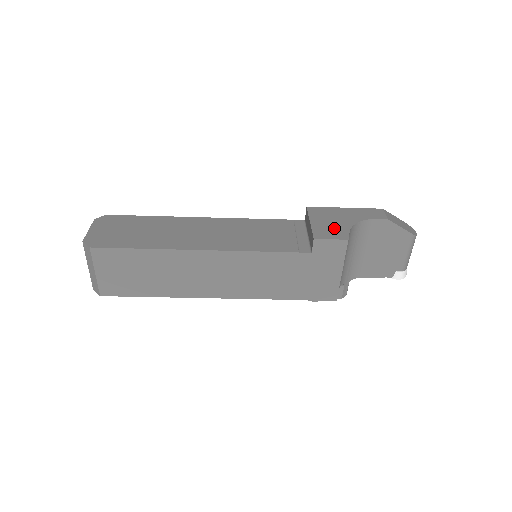
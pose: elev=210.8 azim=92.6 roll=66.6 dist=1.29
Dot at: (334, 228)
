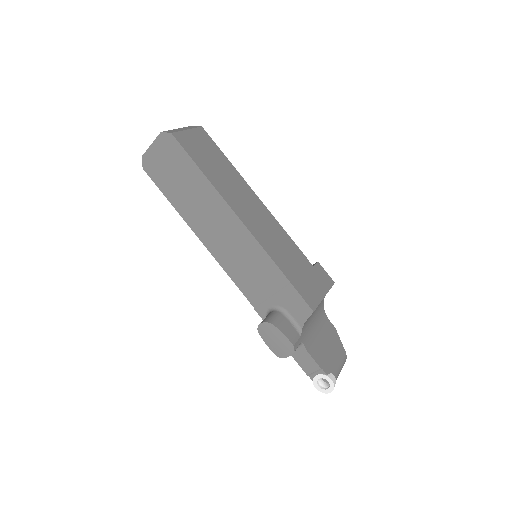
Dot at: occluded
